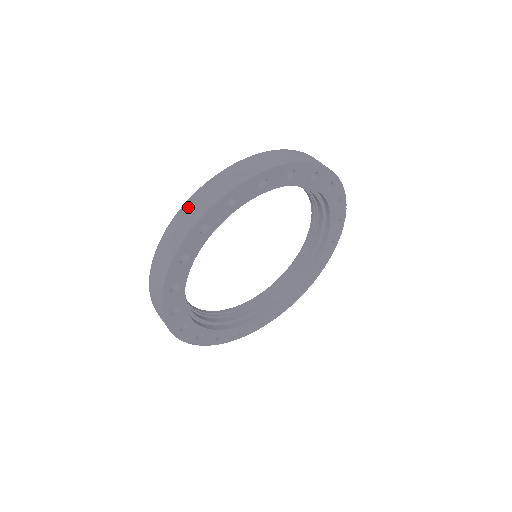
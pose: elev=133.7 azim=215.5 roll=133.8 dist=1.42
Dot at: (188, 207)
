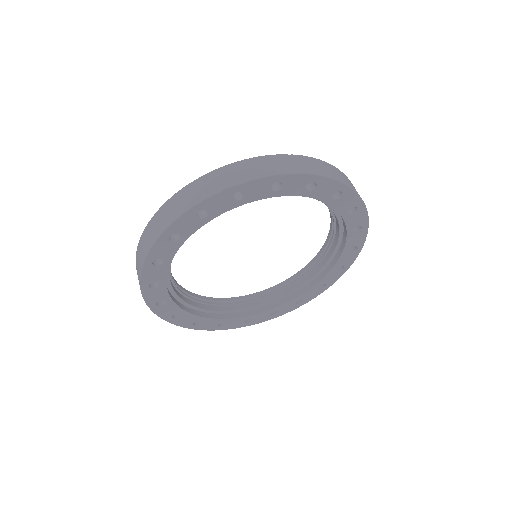
Dot at: (141, 242)
